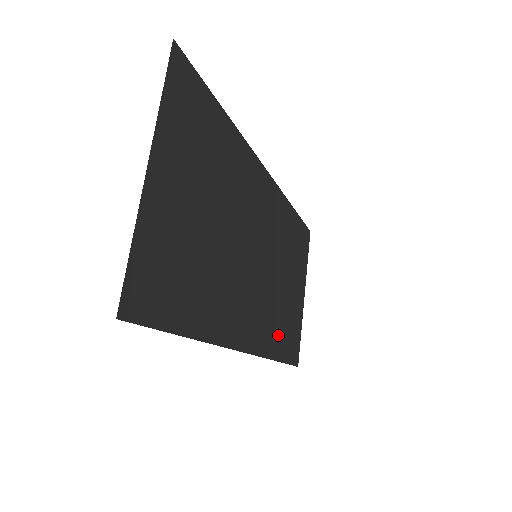
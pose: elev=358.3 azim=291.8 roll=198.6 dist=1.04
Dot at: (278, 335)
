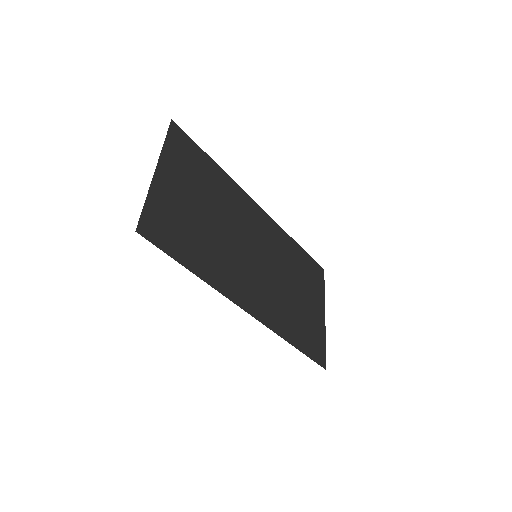
Dot at: (292, 327)
